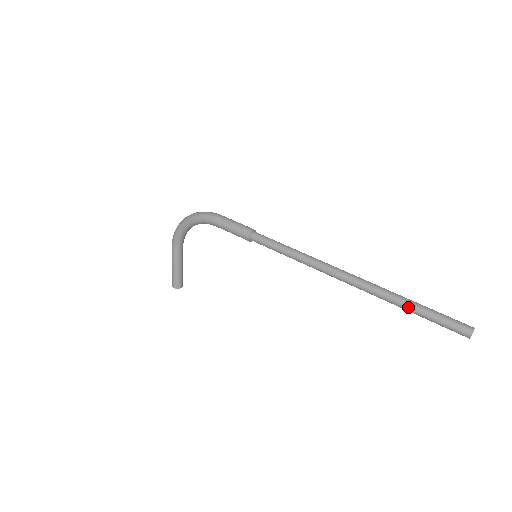
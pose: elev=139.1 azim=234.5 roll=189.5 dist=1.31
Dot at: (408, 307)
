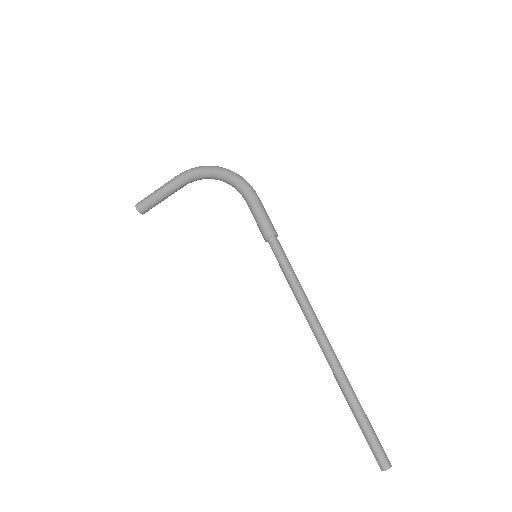
Dot at: (356, 408)
